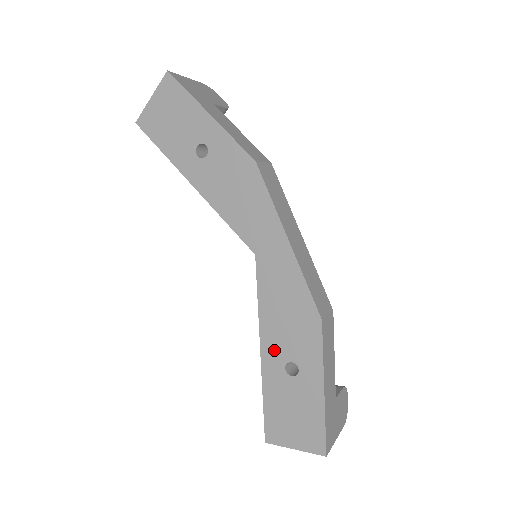
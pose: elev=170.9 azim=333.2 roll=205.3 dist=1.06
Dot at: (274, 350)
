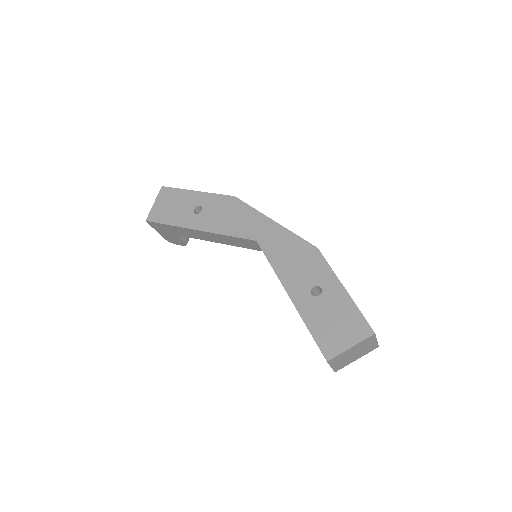
Dot at: (298, 288)
